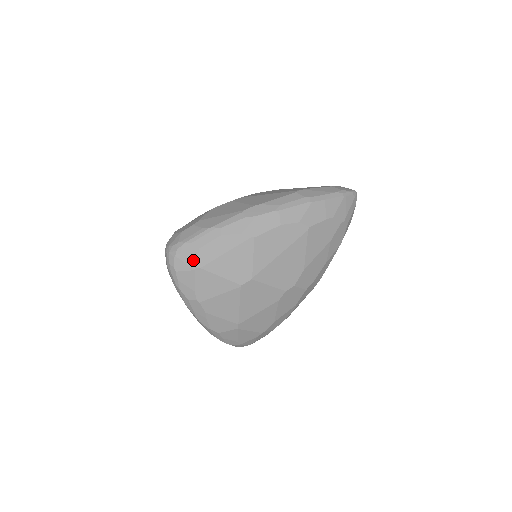
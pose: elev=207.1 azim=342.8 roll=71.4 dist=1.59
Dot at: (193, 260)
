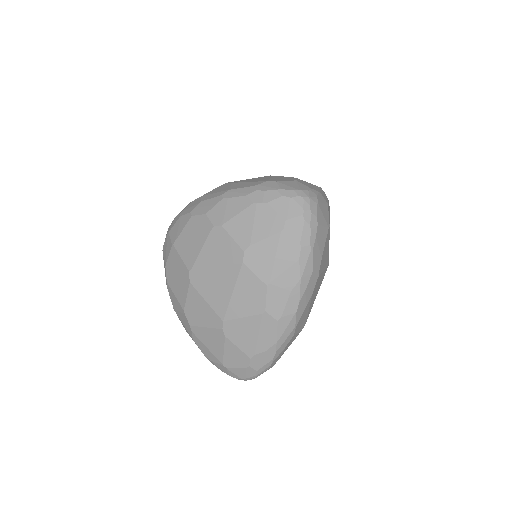
Dot at: (327, 215)
